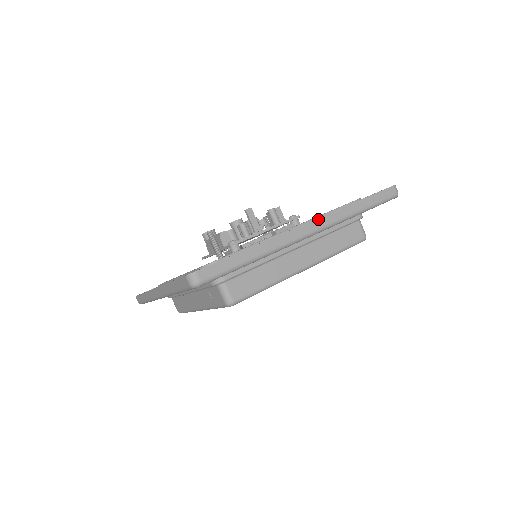
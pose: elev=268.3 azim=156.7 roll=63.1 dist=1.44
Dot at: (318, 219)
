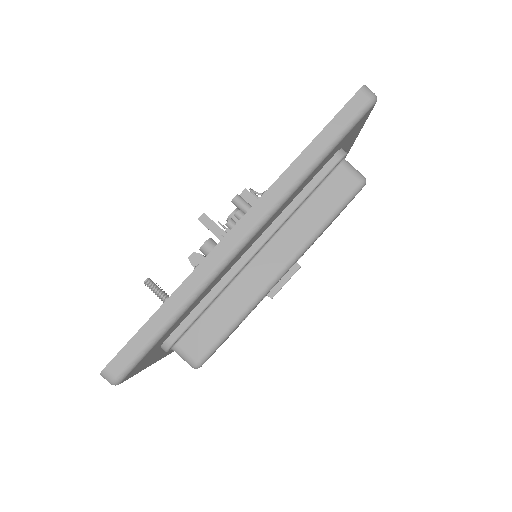
Dot at: (249, 211)
